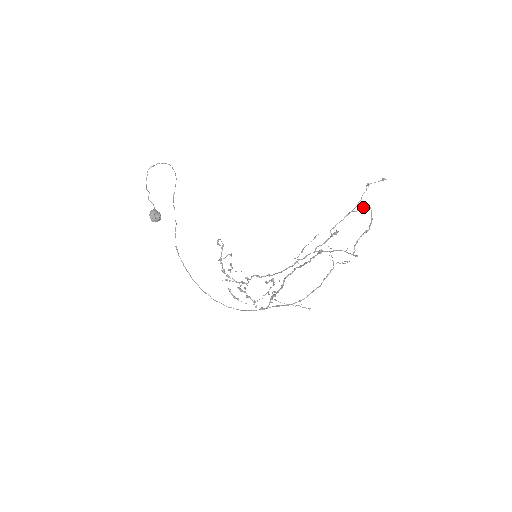
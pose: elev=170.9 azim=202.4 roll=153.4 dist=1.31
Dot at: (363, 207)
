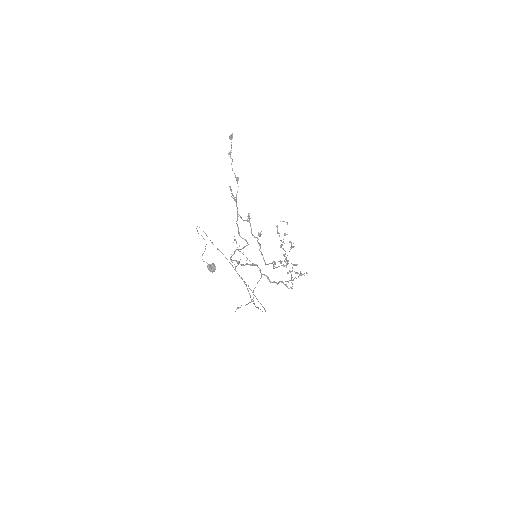
Dot at: occluded
